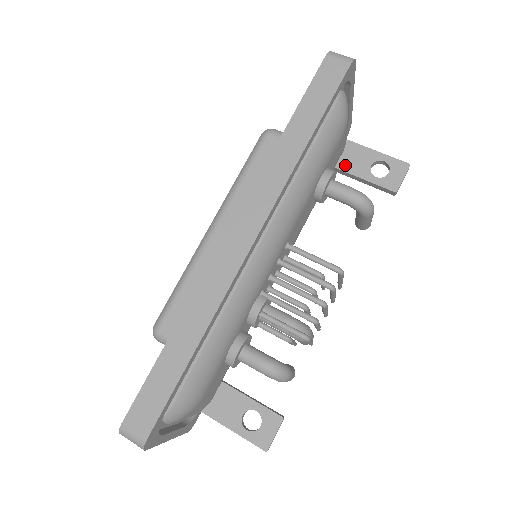
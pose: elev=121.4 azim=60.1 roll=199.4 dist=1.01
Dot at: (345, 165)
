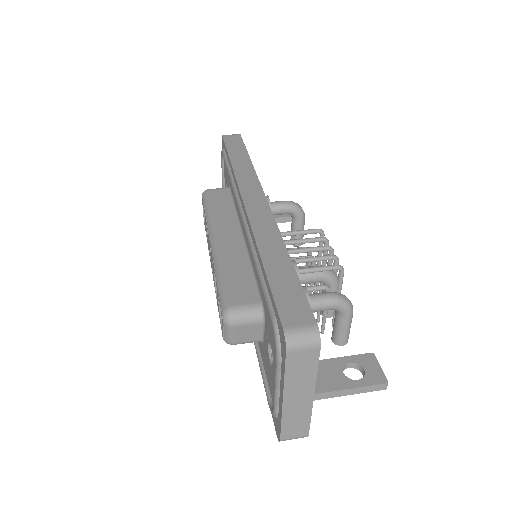
Dot at: occluded
